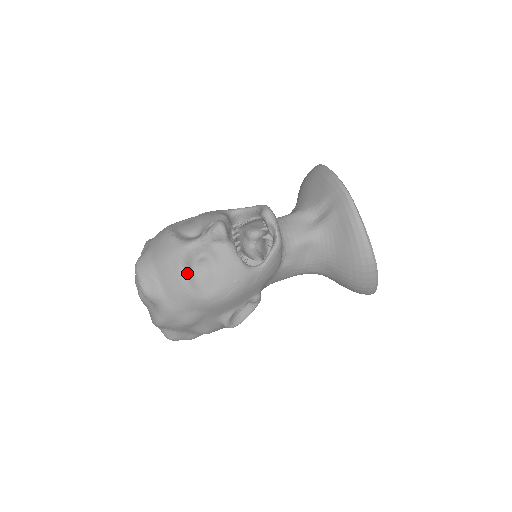
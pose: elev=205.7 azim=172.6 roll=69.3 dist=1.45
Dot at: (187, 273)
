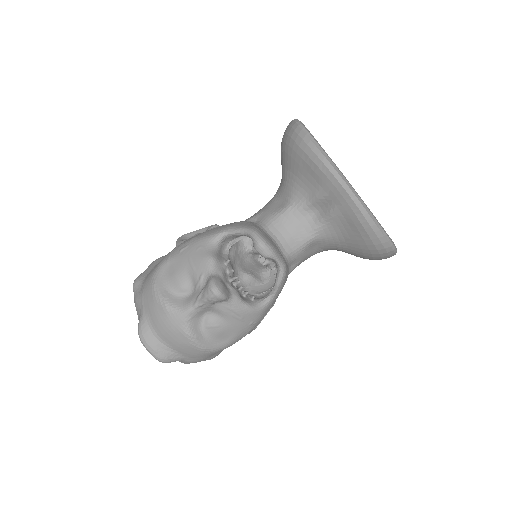
Dot at: (198, 340)
